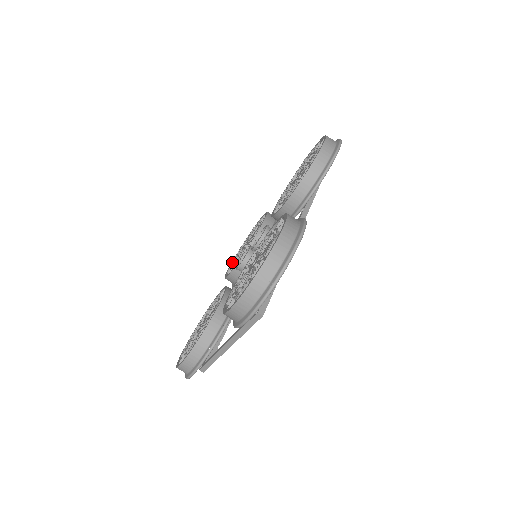
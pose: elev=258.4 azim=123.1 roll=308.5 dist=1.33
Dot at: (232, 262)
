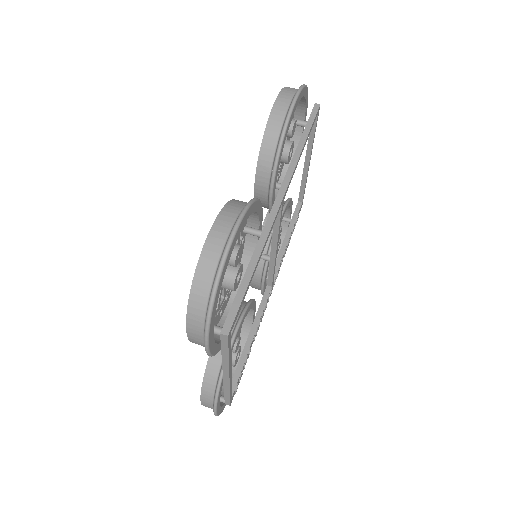
Dot at: occluded
